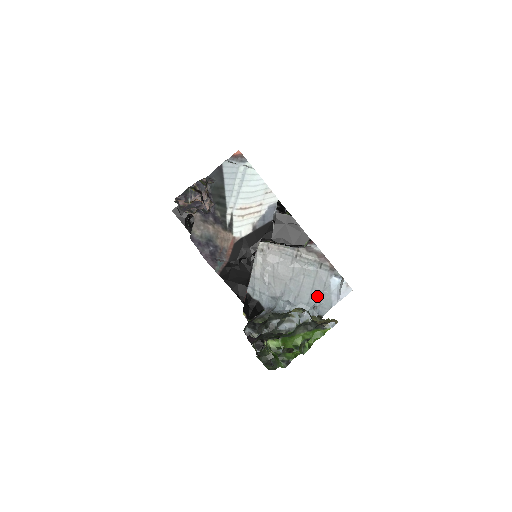
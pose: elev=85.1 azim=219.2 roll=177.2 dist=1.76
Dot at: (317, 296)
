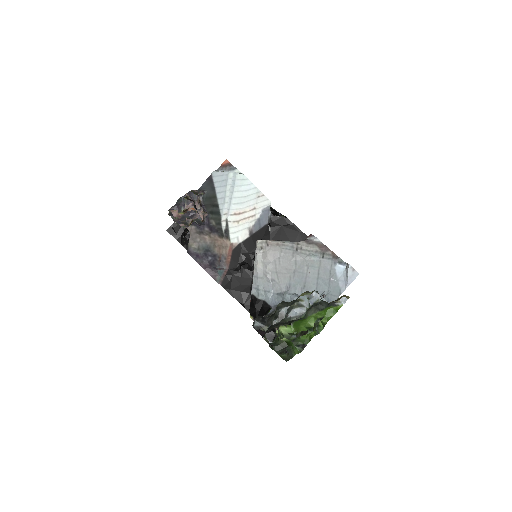
Dot at: (324, 285)
